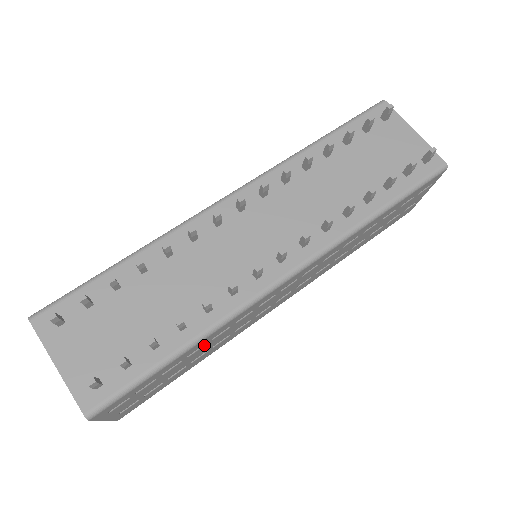
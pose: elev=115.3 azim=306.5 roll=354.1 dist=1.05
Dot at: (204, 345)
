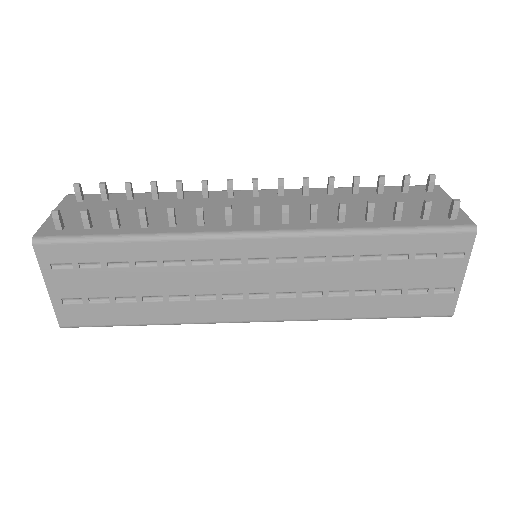
Dot at: (155, 265)
